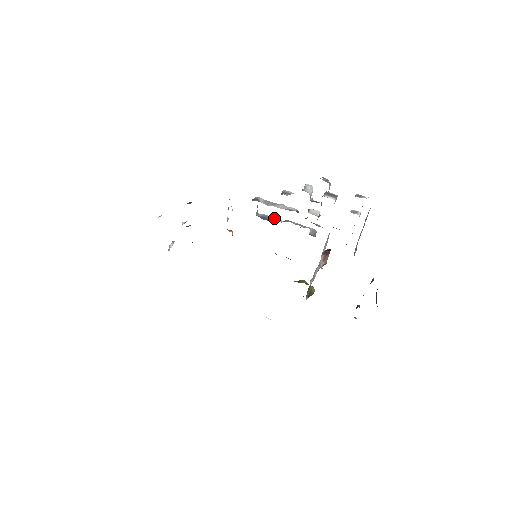
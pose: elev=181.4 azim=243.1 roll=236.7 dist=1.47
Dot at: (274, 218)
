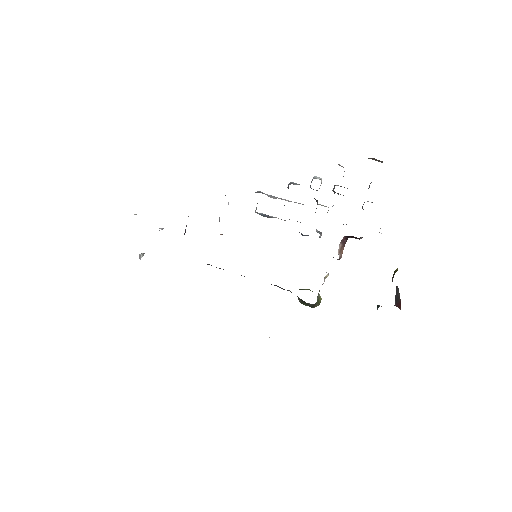
Dot at: (275, 217)
